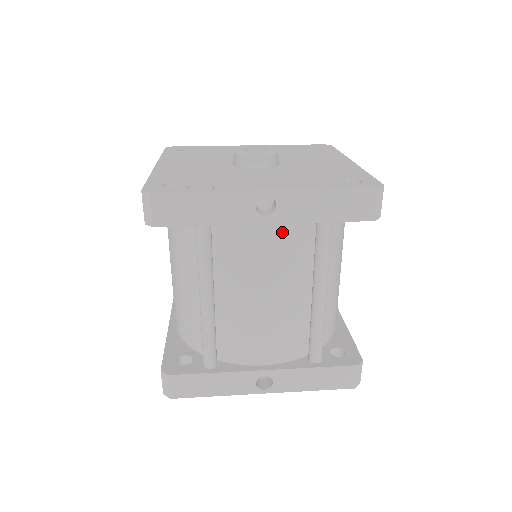
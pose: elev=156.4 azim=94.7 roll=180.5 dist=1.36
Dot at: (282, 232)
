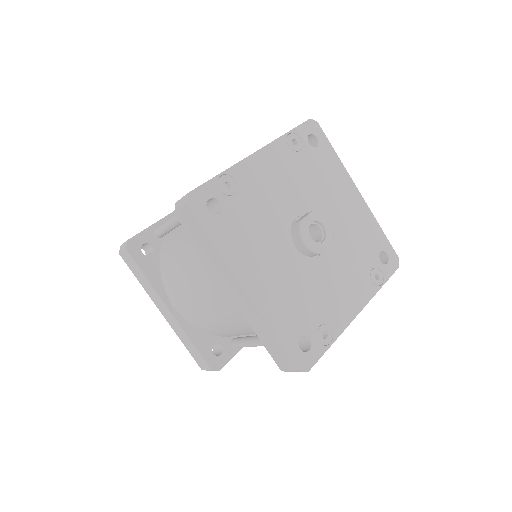
Dot at: occluded
